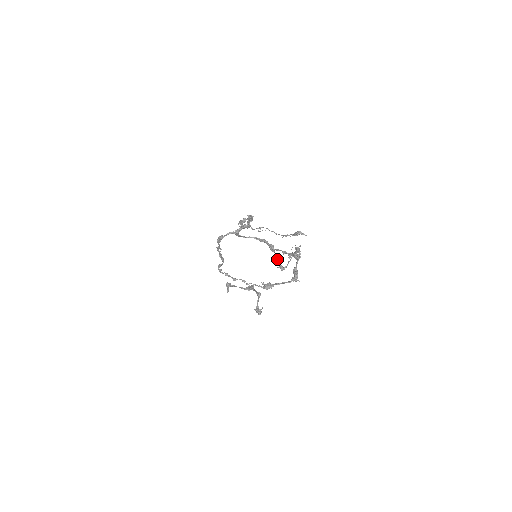
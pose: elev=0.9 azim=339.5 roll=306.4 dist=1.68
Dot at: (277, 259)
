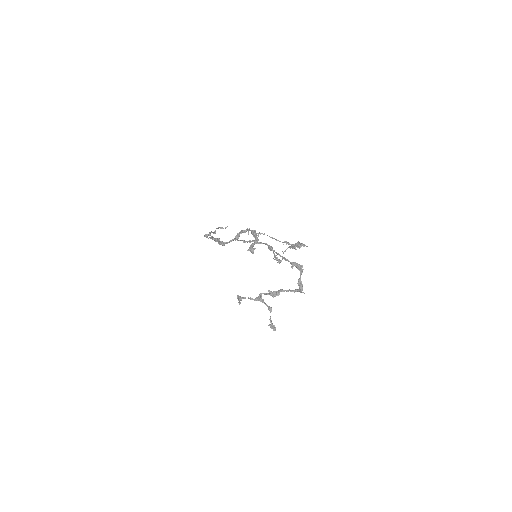
Dot at: (275, 256)
